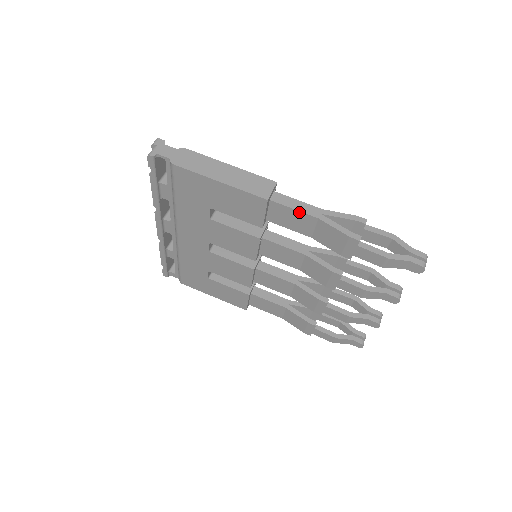
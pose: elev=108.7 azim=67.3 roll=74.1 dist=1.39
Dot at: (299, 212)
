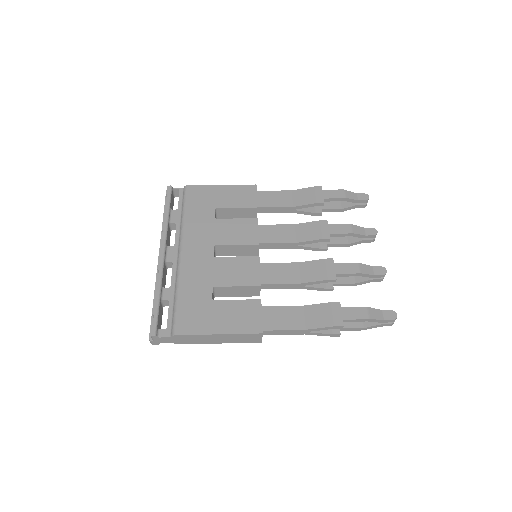
Dot at: (278, 191)
